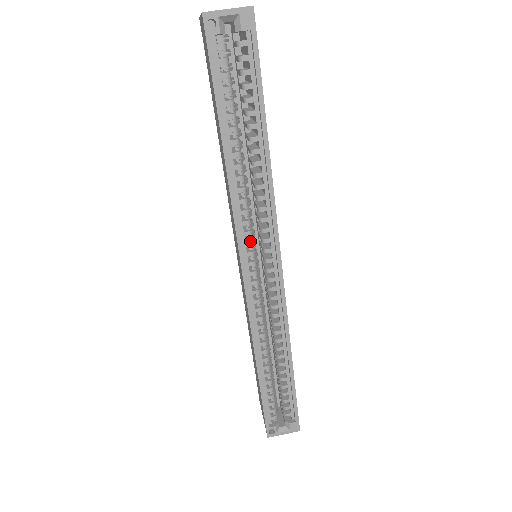
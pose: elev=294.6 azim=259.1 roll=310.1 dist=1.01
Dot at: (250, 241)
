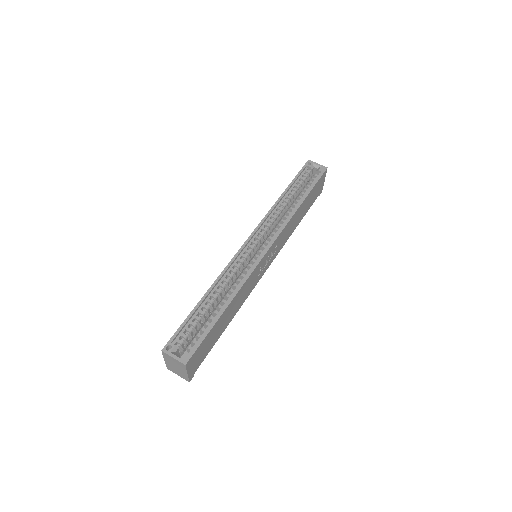
Dot at: (262, 233)
